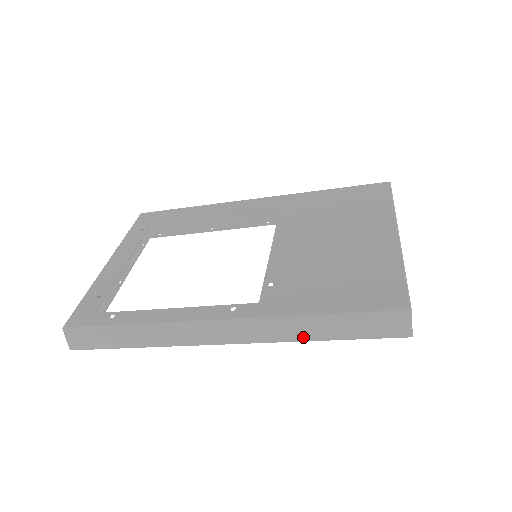
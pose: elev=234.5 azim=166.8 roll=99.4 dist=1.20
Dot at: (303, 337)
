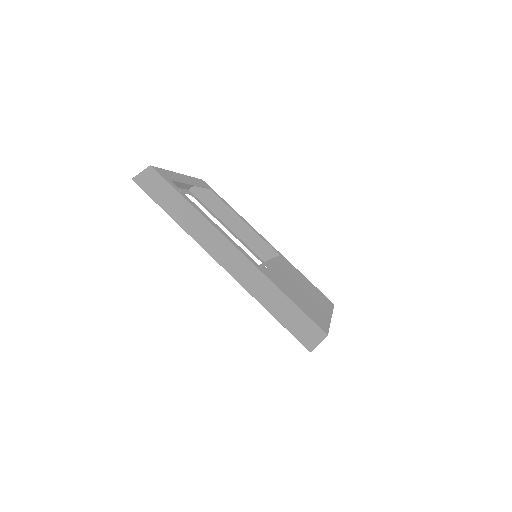
Dot at: (263, 300)
